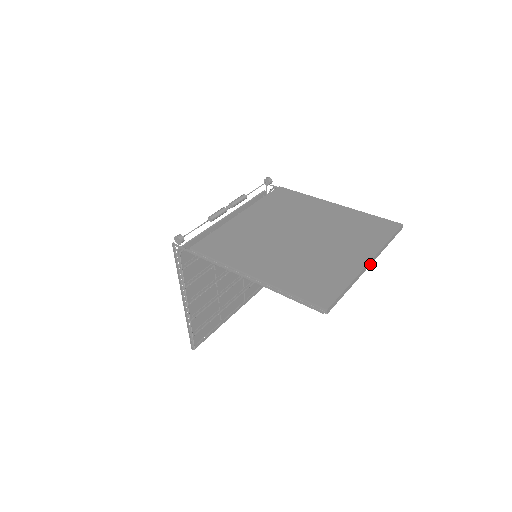
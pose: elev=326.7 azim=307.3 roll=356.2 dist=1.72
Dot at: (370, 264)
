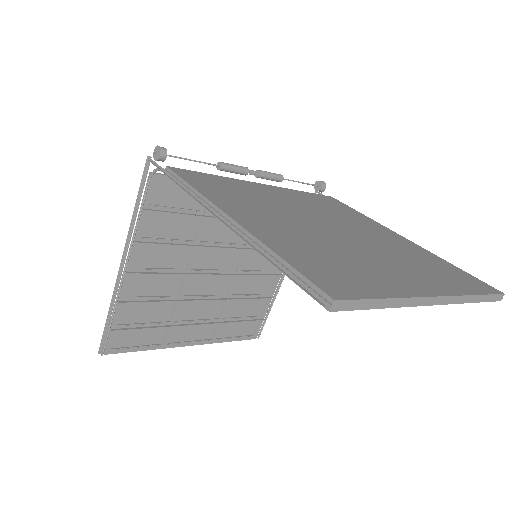
Dot at: (437, 303)
